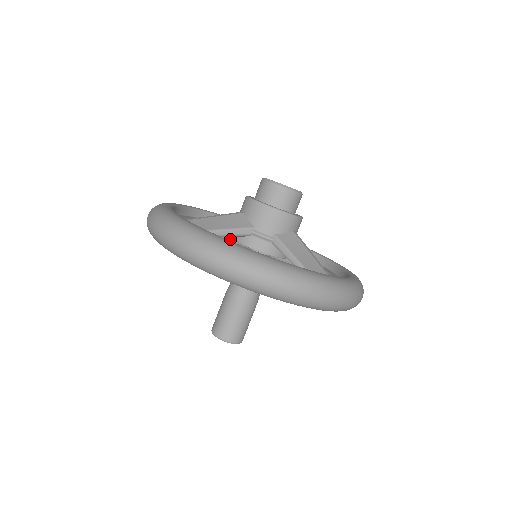
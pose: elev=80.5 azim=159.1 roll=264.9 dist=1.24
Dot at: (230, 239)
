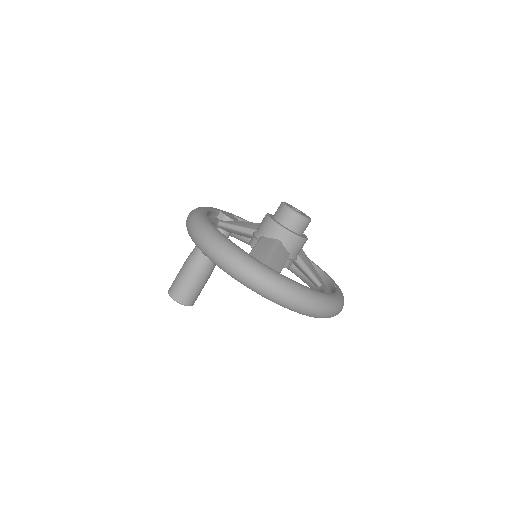
Dot at: occluded
